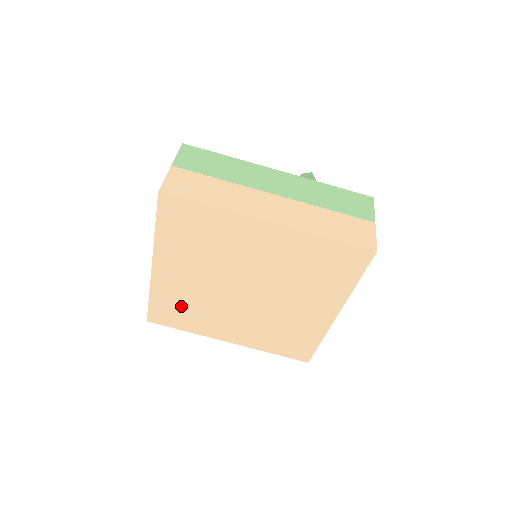
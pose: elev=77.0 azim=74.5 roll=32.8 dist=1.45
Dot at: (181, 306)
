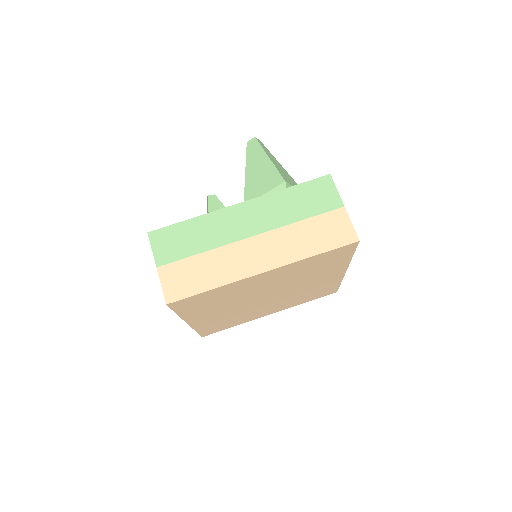
Dot at: (223, 322)
